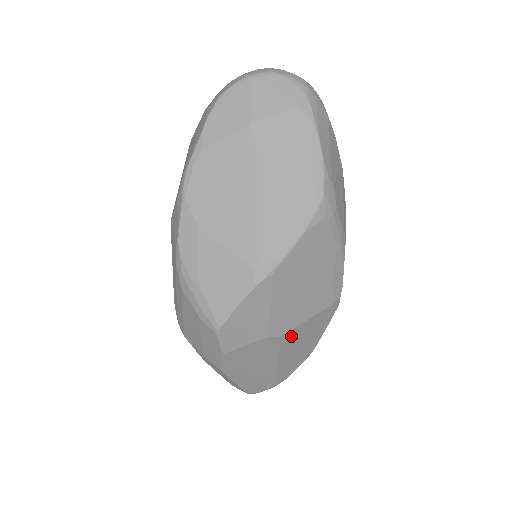
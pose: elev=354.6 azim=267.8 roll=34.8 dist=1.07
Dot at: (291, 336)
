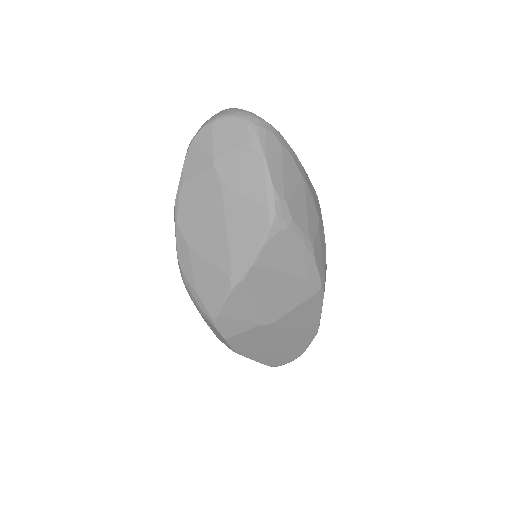
Dot at: (283, 322)
